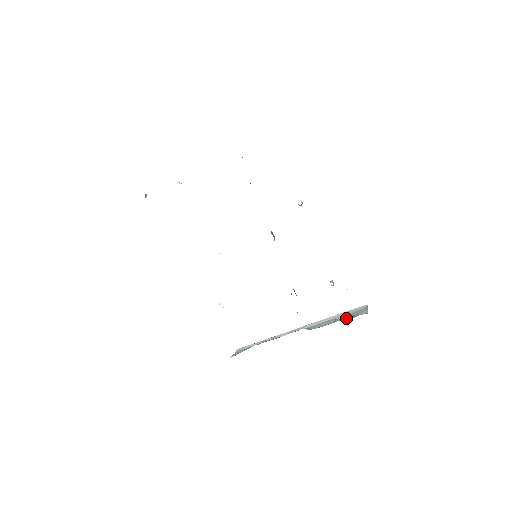
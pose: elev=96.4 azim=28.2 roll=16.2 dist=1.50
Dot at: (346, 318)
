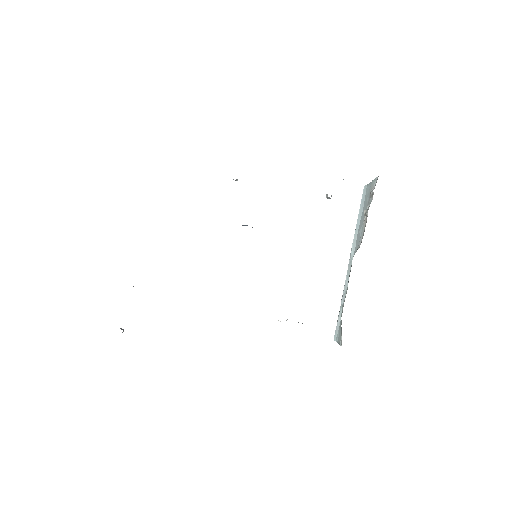
Dot at: (369, 205)
